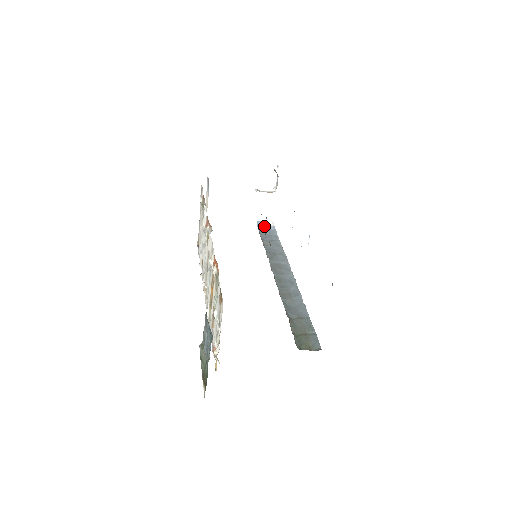
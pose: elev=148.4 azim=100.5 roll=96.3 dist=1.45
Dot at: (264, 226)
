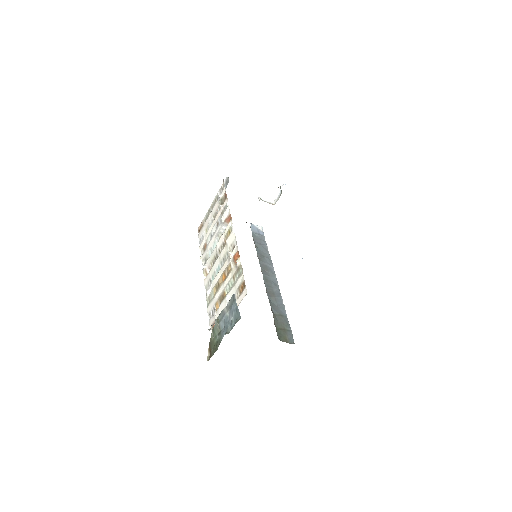
Dot at: (255, 229)
